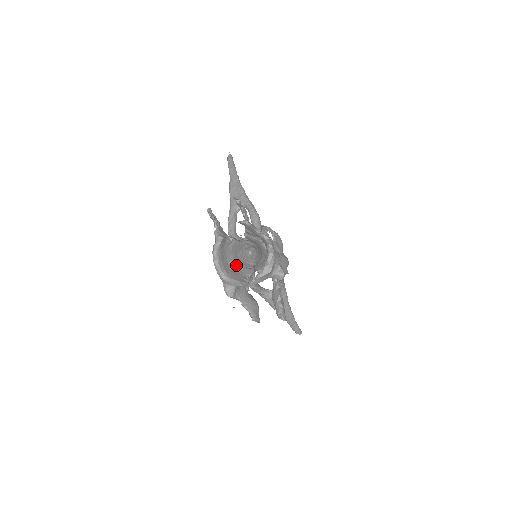
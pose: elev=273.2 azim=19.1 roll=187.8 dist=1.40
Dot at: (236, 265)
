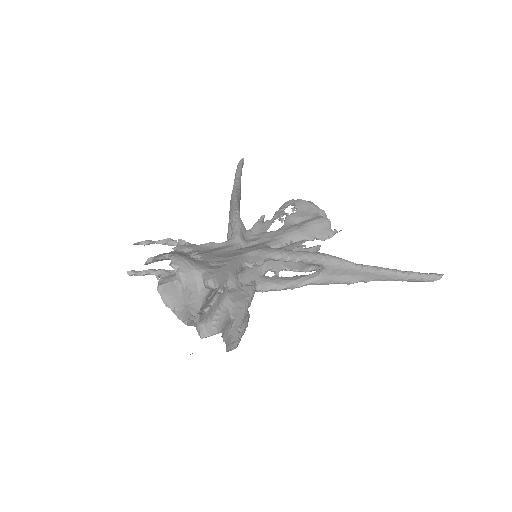
Dot at: occluded
